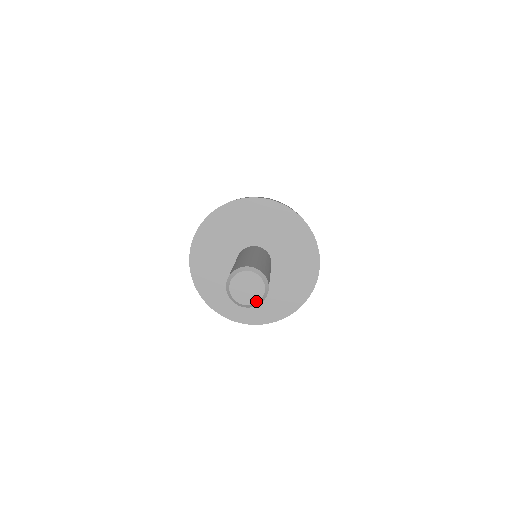
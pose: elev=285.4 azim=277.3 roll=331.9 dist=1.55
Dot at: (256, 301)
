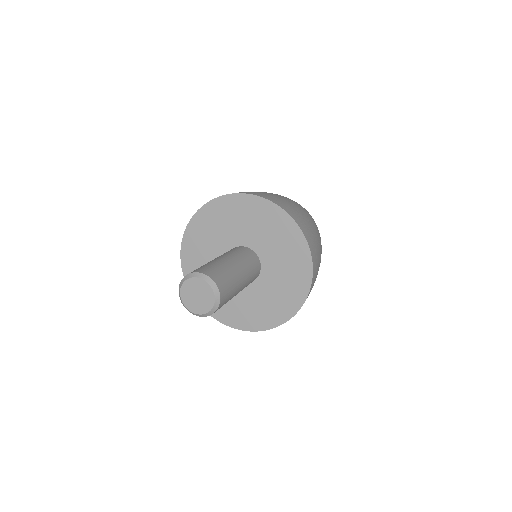
Dot at: (213, 299)
